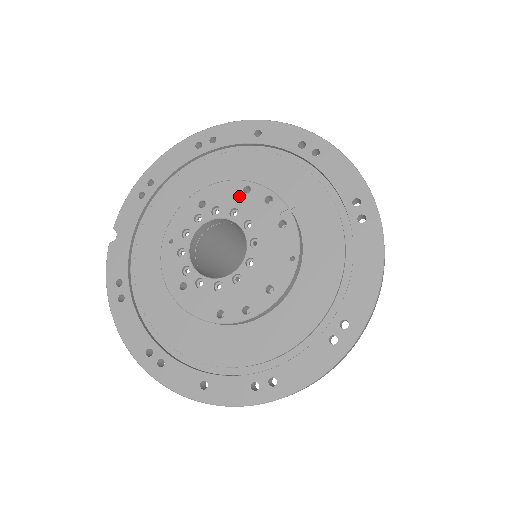
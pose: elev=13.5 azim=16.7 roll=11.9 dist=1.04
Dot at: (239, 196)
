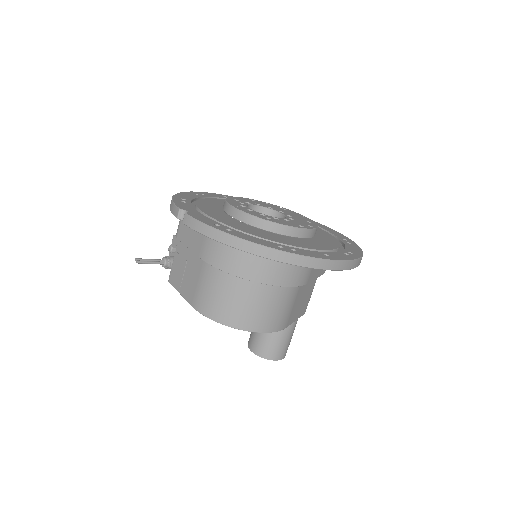
Dot at: (252, 201)
